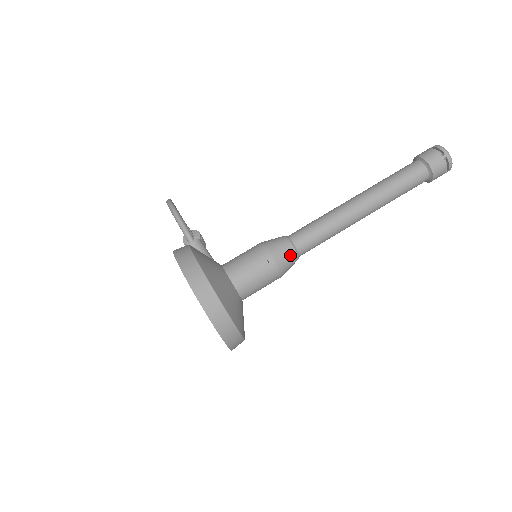
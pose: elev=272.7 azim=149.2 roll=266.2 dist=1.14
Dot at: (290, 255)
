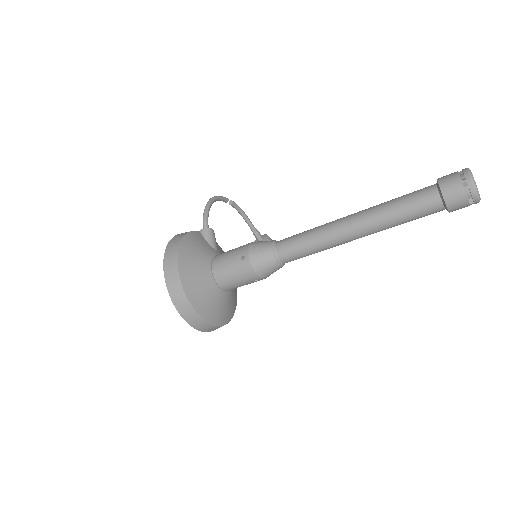
Dot at: (267, 258)
